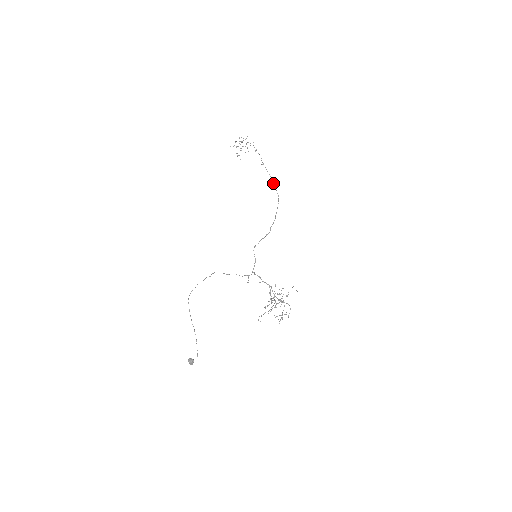
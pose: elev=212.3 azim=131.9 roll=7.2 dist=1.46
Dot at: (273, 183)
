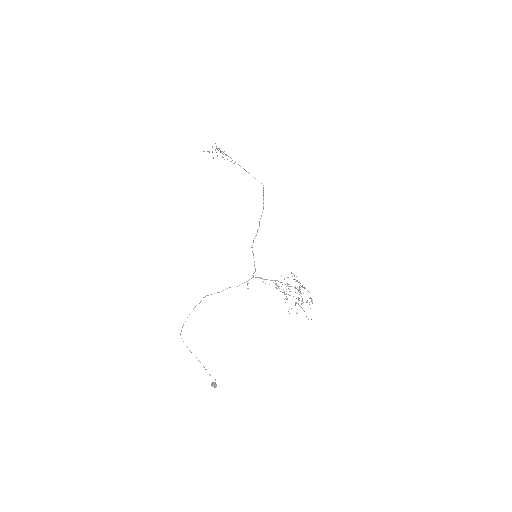
Dot at: occluded
